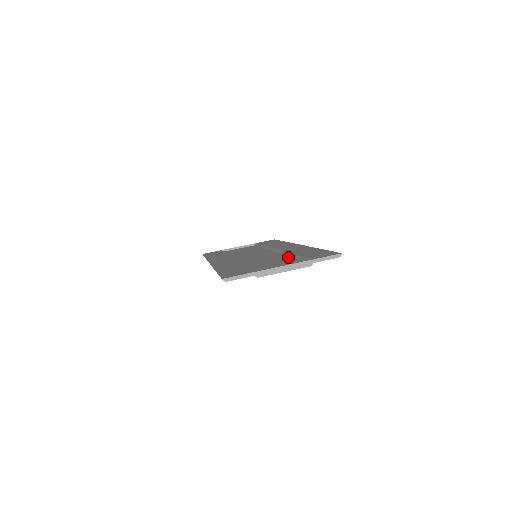
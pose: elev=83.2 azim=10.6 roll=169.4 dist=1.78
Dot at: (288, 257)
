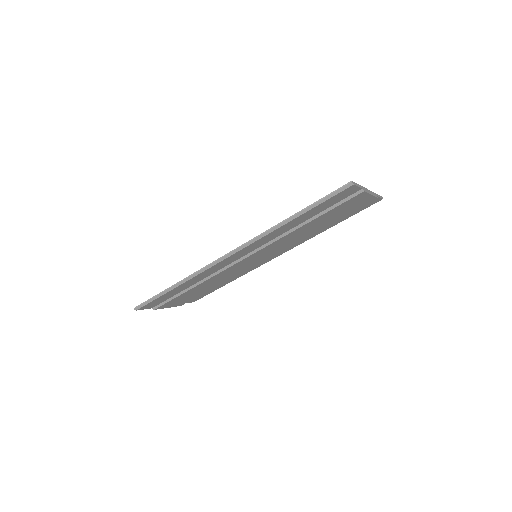
Dot at: occluded
